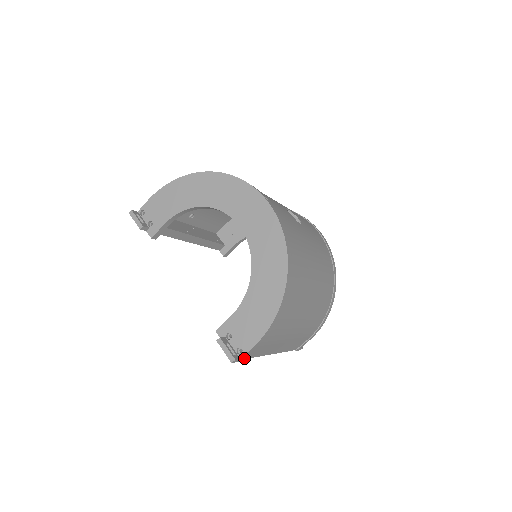
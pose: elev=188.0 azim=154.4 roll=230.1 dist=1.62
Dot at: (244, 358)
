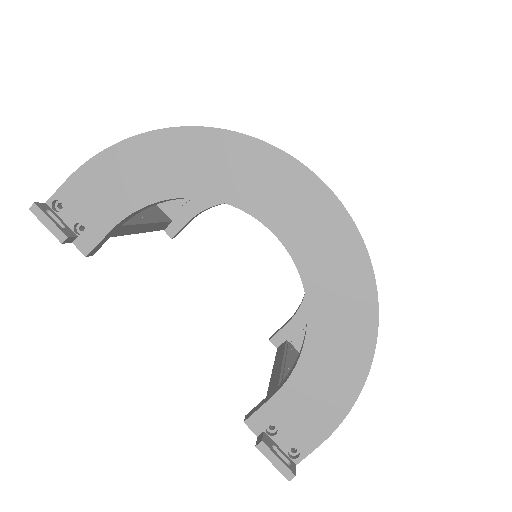
Dot at: occluded
